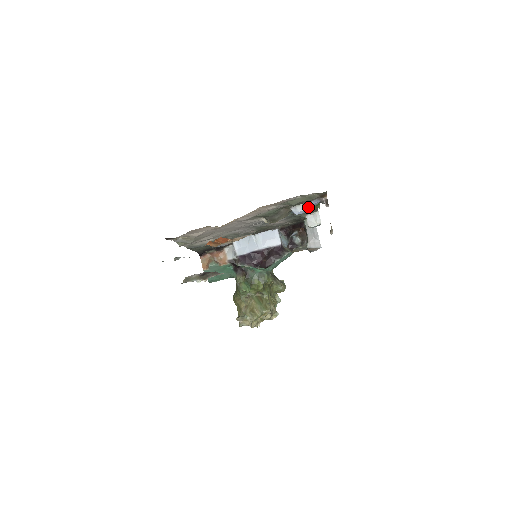
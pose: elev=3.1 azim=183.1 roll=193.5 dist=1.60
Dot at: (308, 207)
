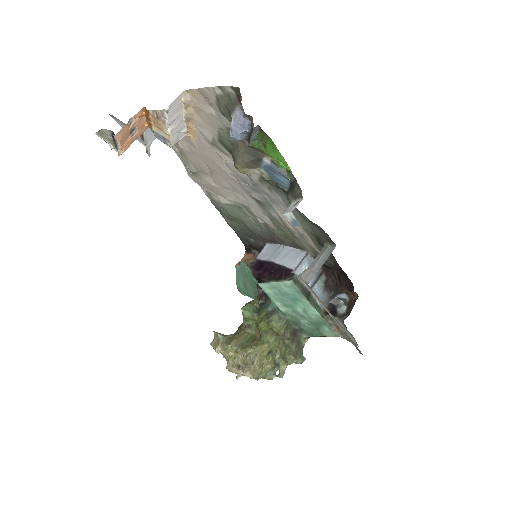
Dot at: (234, 122)
